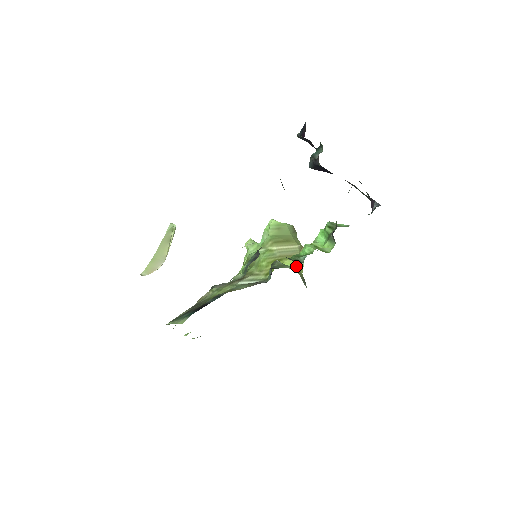
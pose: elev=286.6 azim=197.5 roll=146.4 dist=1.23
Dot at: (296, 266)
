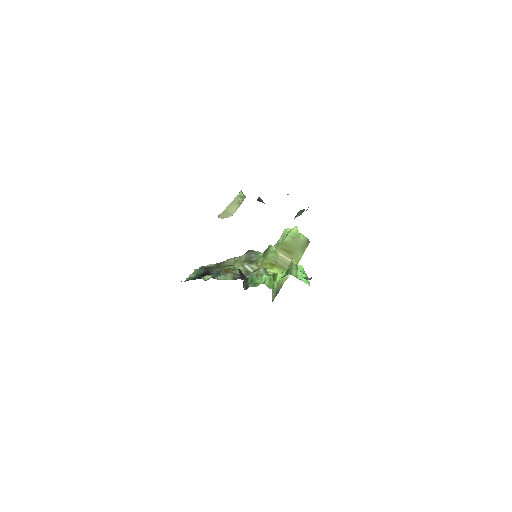
Dot at: occluded
